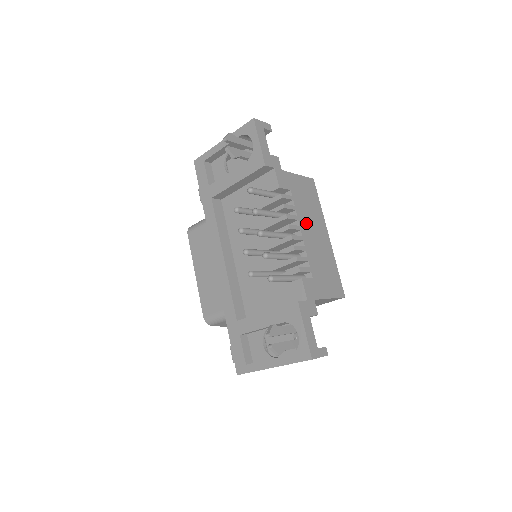
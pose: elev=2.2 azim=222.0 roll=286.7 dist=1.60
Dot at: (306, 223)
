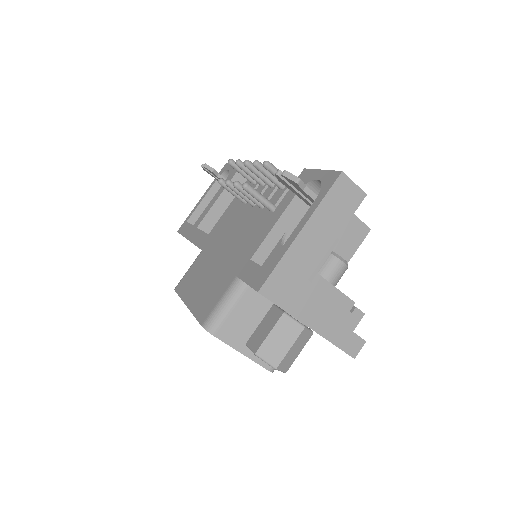
Dot at: occluded
